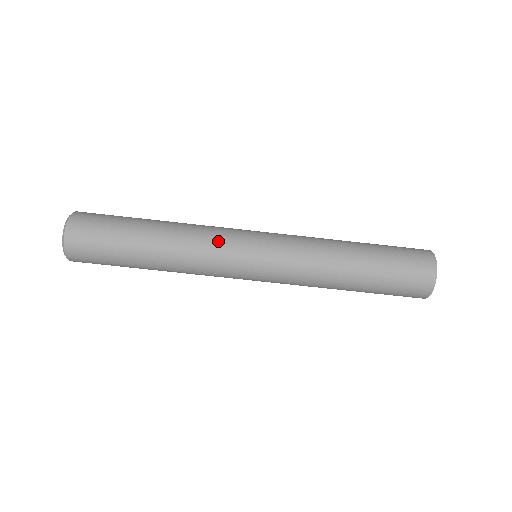
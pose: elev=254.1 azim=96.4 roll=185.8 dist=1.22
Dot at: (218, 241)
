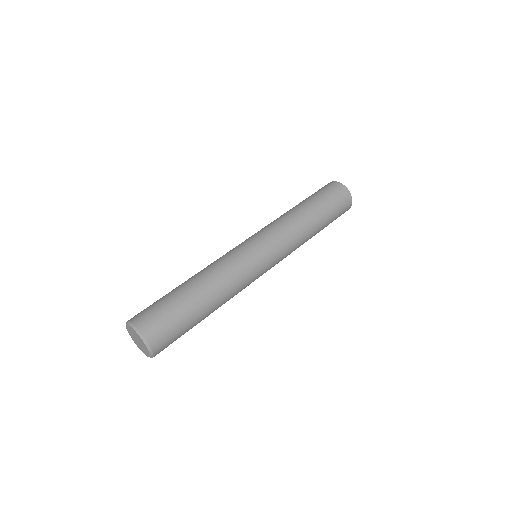
Dot at: (237, 261)
